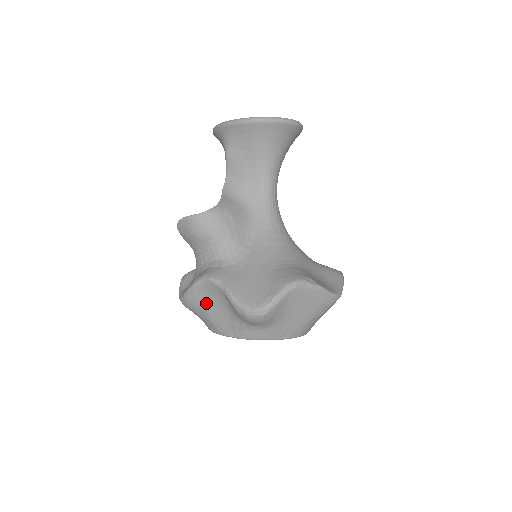
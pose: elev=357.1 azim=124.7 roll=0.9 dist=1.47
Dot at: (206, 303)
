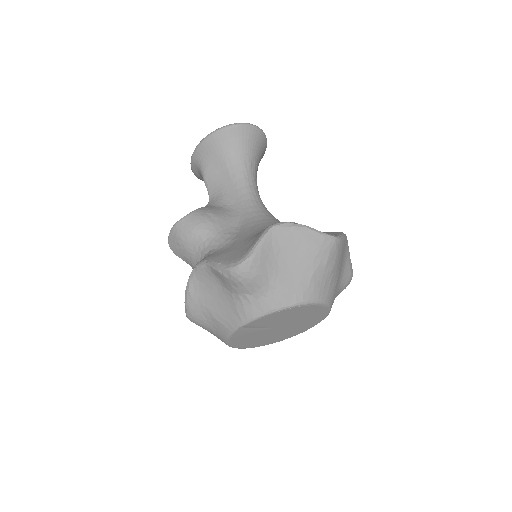
Dot at: (205, 299)
